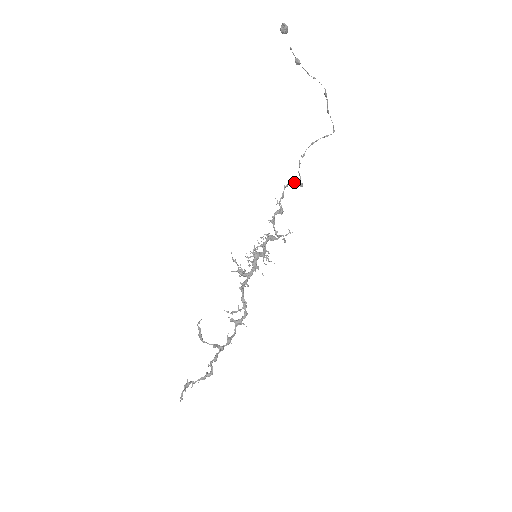
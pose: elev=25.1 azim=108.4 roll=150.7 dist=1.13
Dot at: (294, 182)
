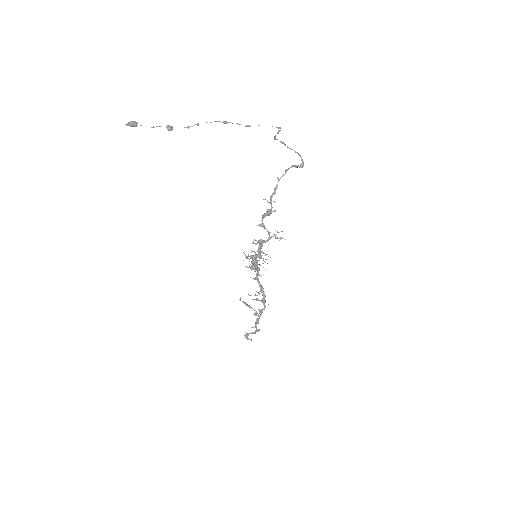
Dot at: (291, 167)
